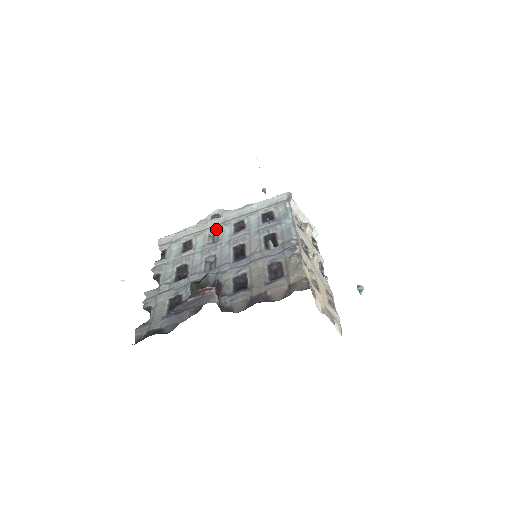
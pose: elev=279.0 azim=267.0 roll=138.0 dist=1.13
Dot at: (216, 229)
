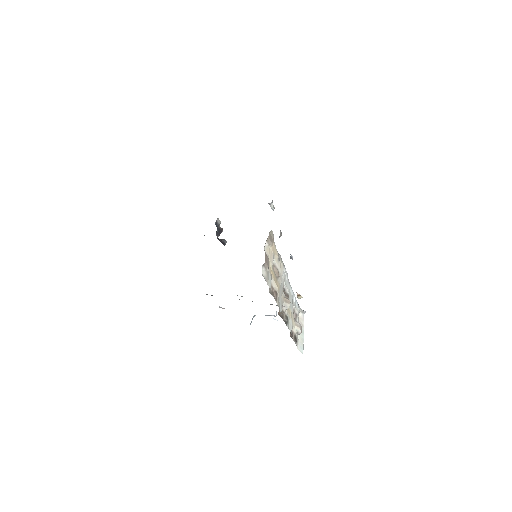
Dot at: occluded
